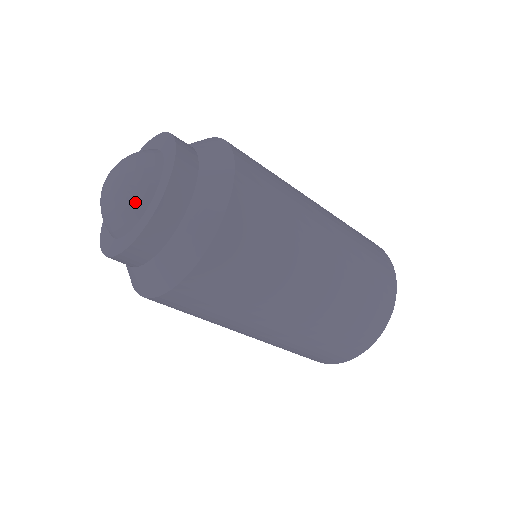
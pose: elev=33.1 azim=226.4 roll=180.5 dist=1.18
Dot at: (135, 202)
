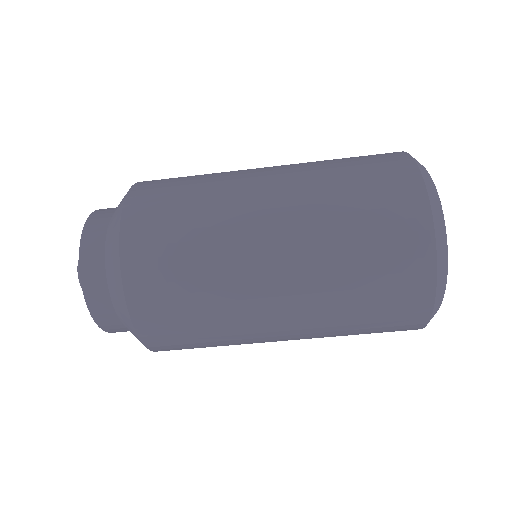
Dot at: occluded
